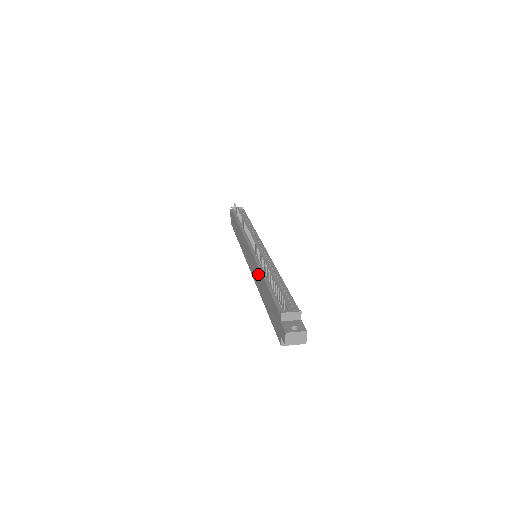
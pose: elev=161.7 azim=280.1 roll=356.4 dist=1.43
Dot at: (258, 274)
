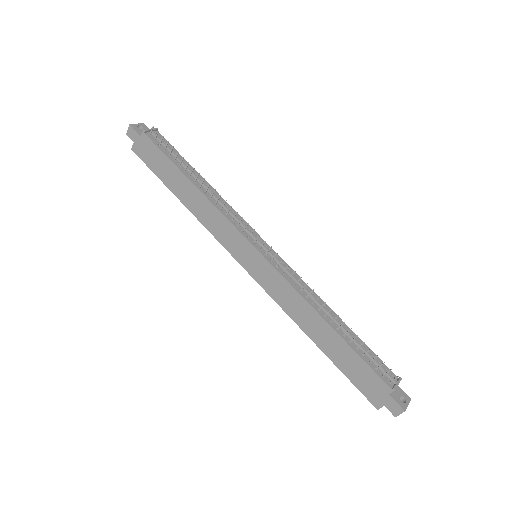
Dot at: (301, 306)
